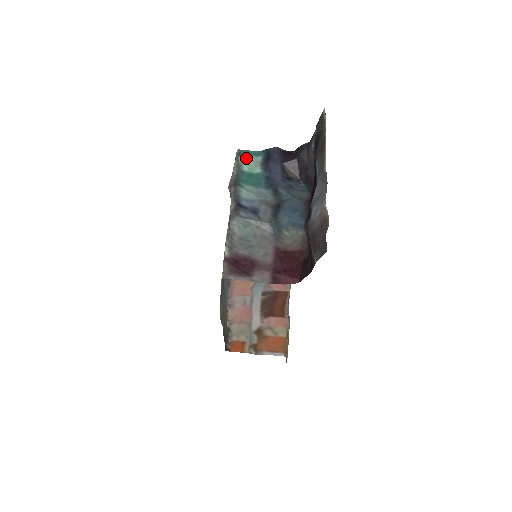
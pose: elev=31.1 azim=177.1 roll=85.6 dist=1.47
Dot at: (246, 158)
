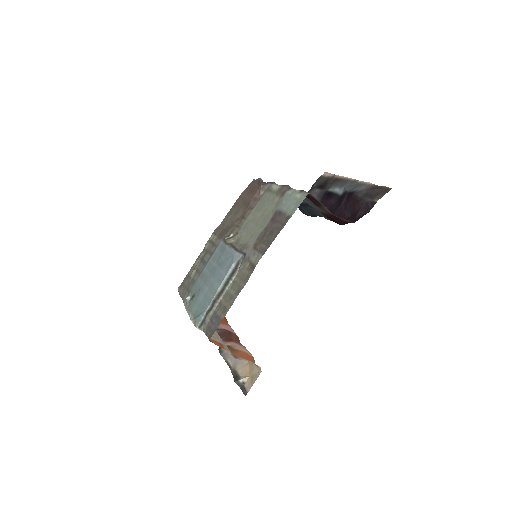
Dot at: occluded
